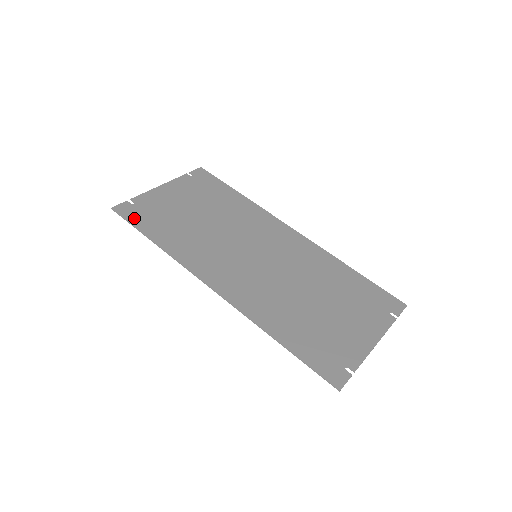
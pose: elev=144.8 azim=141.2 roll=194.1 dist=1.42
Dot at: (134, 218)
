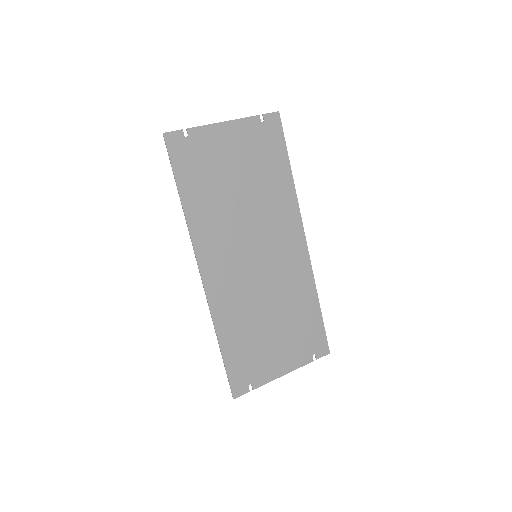
Dot at: (178, 159)
